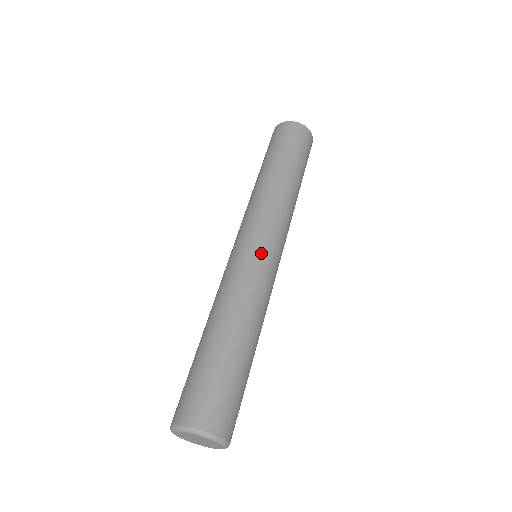
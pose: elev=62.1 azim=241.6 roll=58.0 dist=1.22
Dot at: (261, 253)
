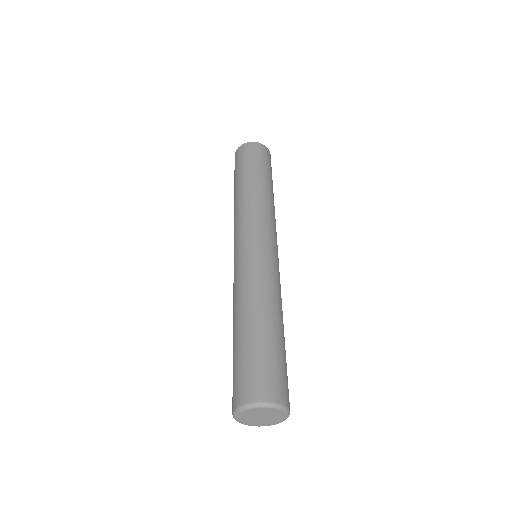
Dot at: (253, 249)
